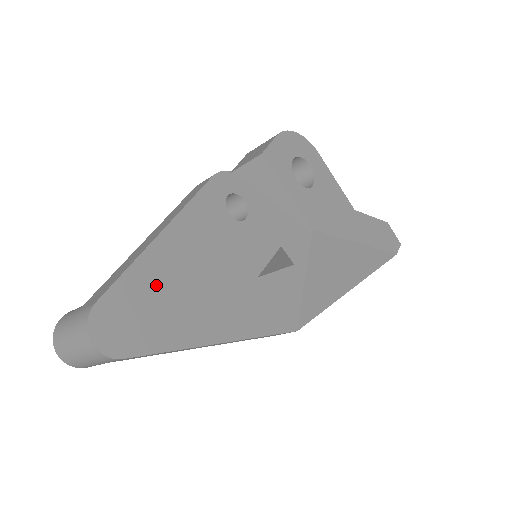
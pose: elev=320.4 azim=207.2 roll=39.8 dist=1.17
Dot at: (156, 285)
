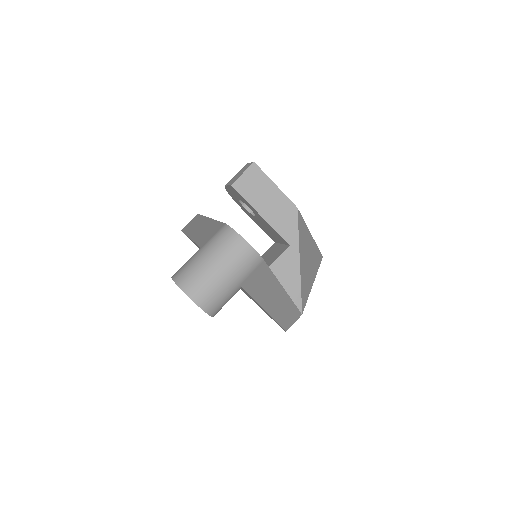
Dot at: occluded
